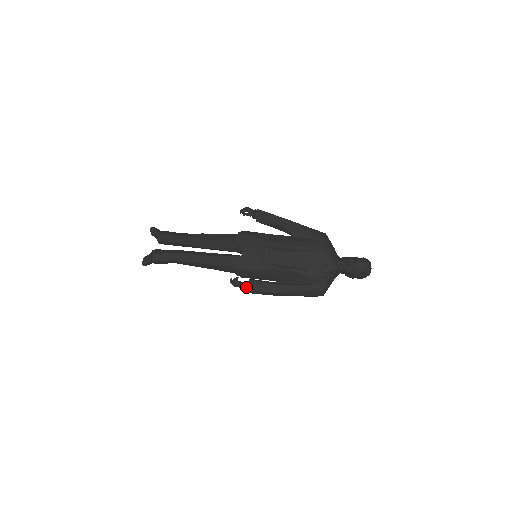
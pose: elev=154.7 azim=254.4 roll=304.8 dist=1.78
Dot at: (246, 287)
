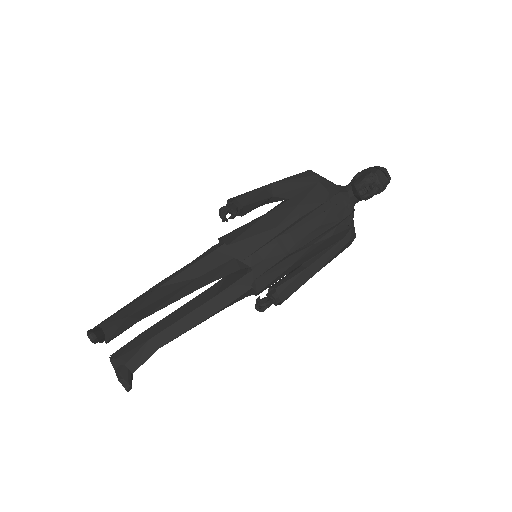
Dot at: (279, 300)
